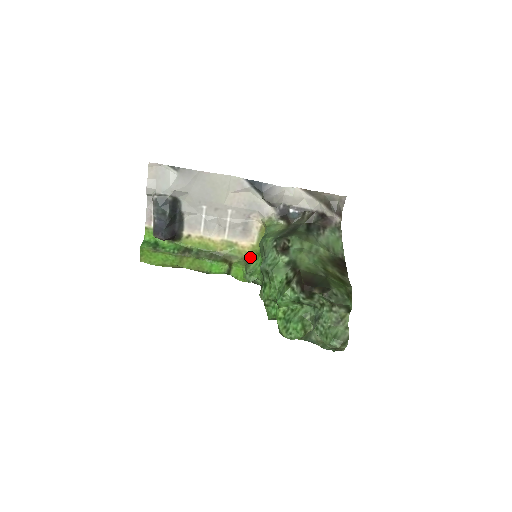
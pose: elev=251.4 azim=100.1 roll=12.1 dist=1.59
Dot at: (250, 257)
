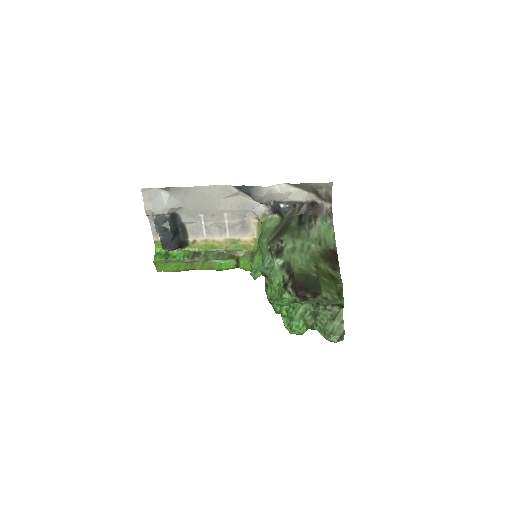
Dot at: (254, 250)
